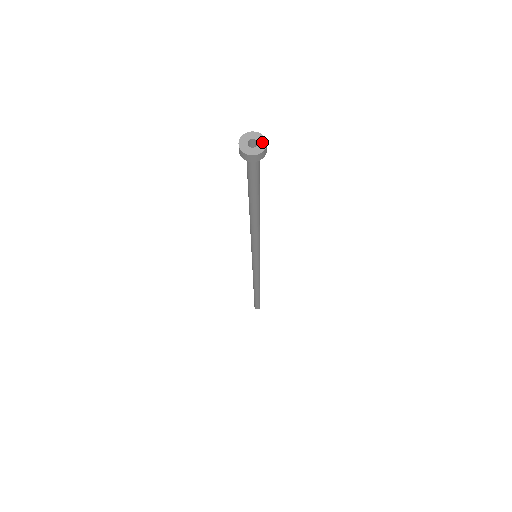
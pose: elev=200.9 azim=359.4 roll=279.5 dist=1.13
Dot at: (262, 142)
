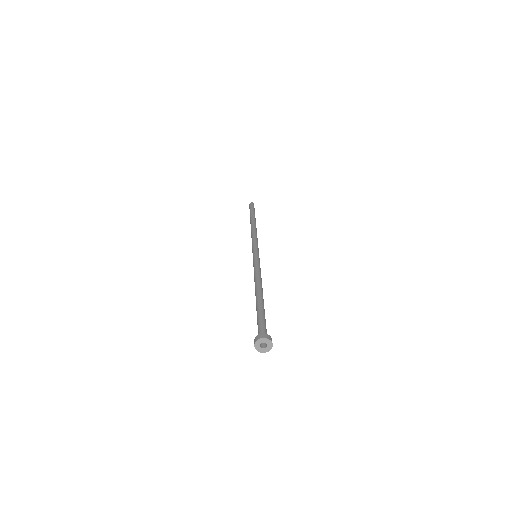
Dot at: (269, 343)
